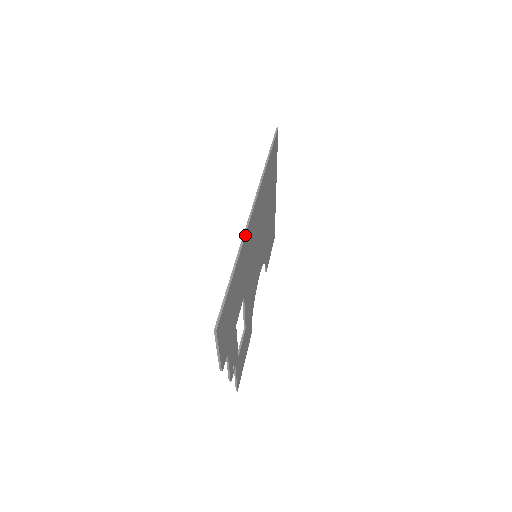
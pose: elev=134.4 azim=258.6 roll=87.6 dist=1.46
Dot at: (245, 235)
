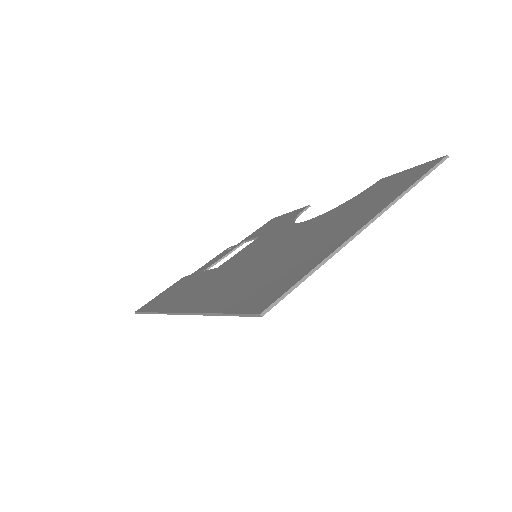
Dot at: occluded
